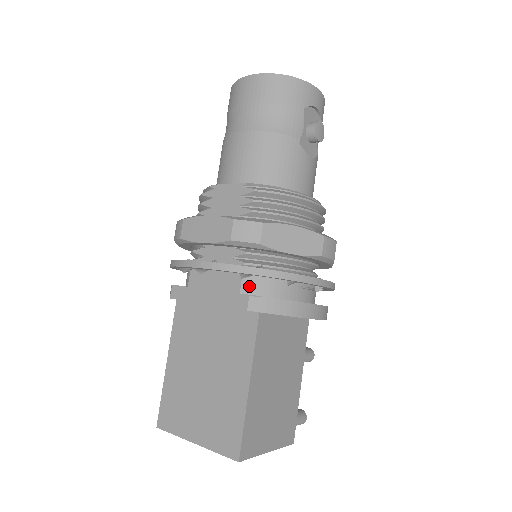
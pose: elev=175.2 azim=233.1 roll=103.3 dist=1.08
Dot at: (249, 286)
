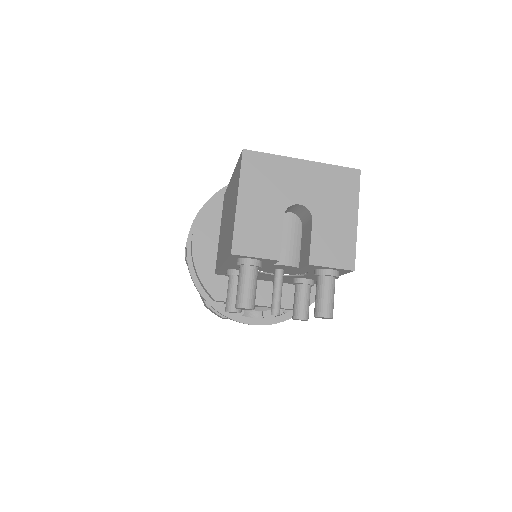
Dot at: occluded
